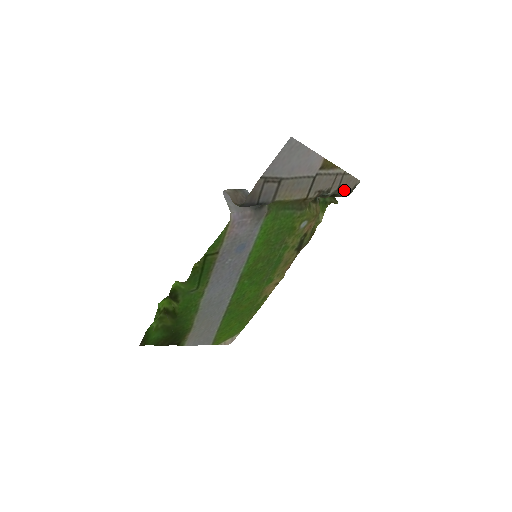
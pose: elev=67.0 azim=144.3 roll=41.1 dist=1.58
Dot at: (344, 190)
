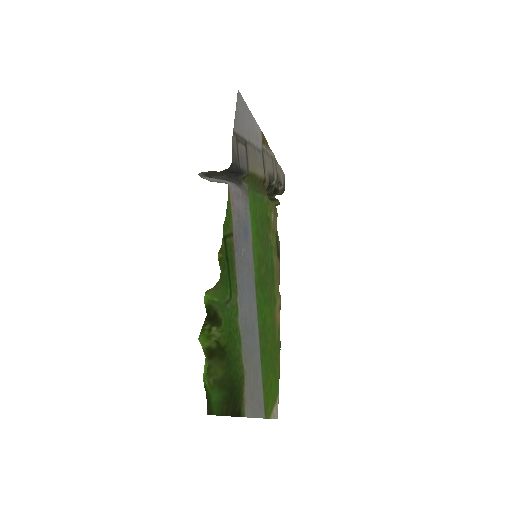
Dot at: (280, 182)
